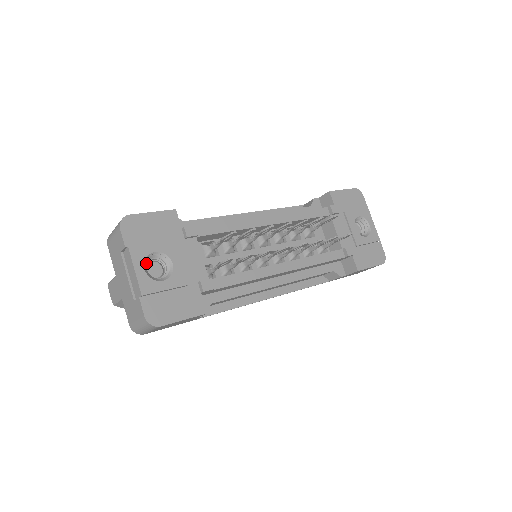
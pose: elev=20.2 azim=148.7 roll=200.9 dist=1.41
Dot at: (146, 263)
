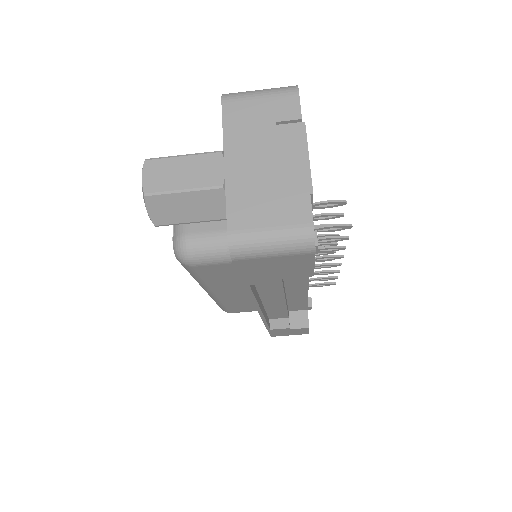
Dot at: occluded
